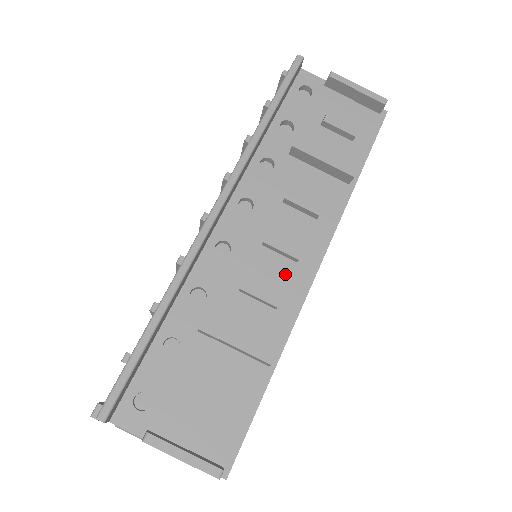
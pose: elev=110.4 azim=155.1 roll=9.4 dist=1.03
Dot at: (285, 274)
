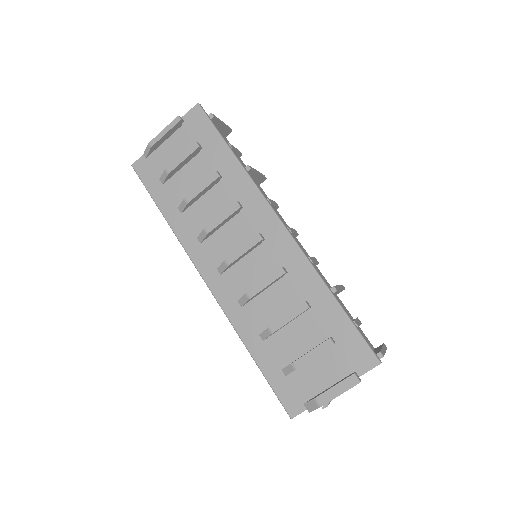
Dot at: occluded
